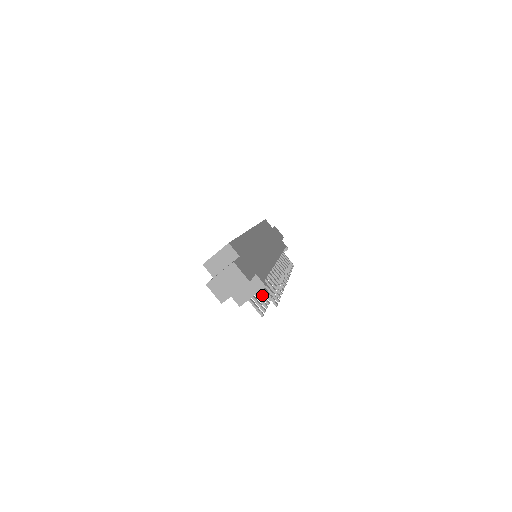
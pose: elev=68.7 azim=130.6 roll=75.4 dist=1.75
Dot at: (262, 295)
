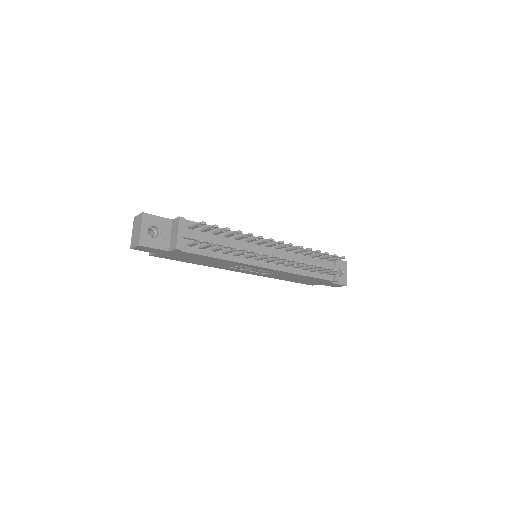
Dot at: (230, 249)
